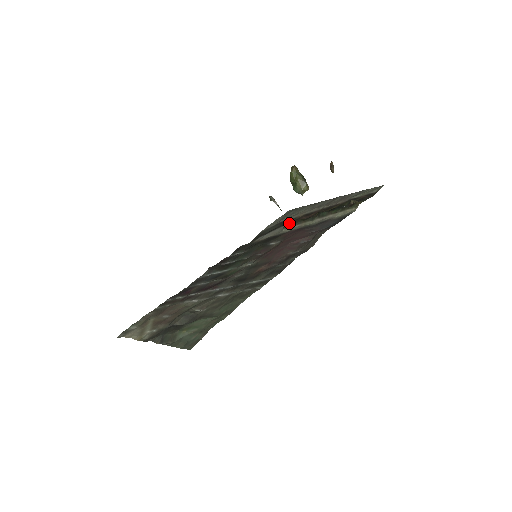
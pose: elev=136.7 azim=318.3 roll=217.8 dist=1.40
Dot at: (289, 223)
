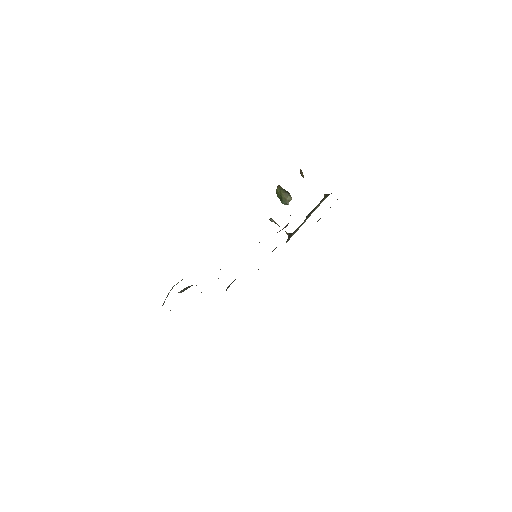
Dot at: (289, 236)
